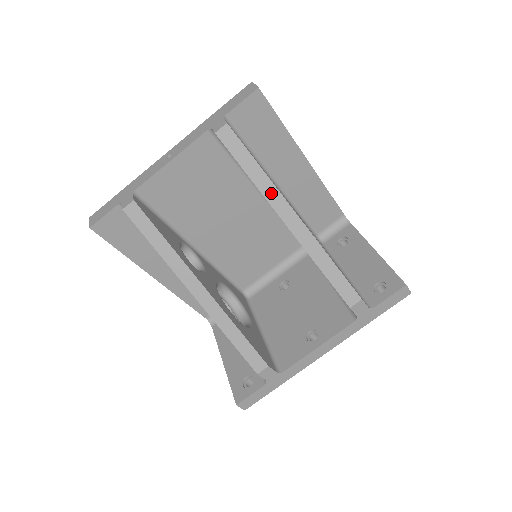
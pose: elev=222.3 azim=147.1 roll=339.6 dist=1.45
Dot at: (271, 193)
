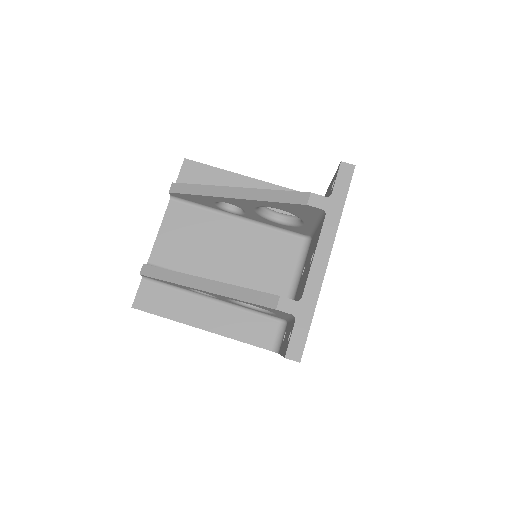
Dot at: (213, 191)
